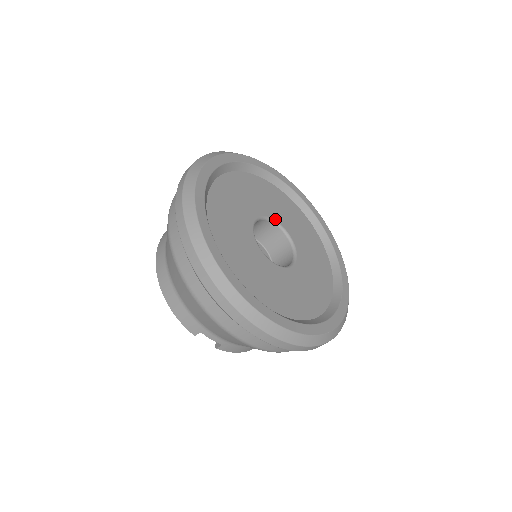
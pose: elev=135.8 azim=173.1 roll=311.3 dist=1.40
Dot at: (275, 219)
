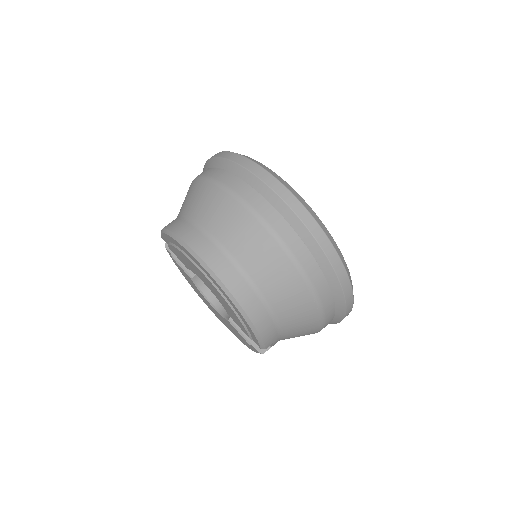
Dot at: occluded
